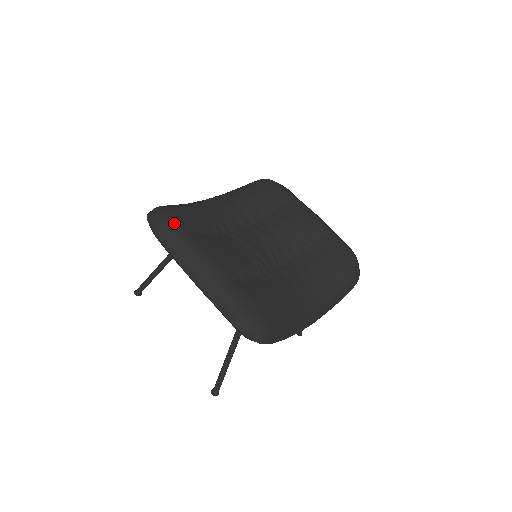
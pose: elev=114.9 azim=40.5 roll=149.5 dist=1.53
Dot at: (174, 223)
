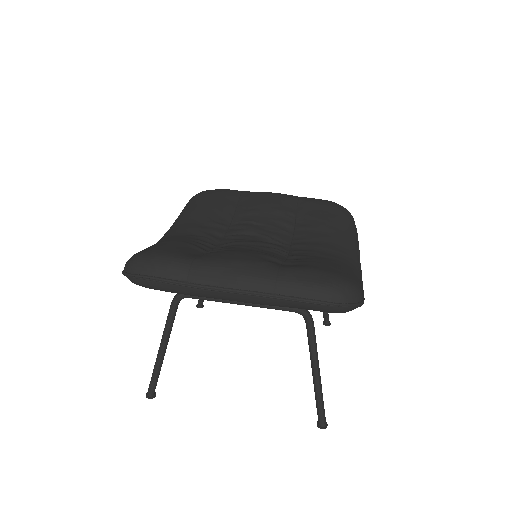
Dot at: (167, 256)
